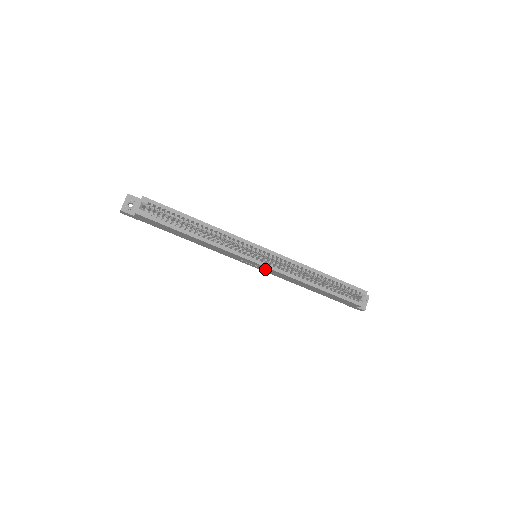
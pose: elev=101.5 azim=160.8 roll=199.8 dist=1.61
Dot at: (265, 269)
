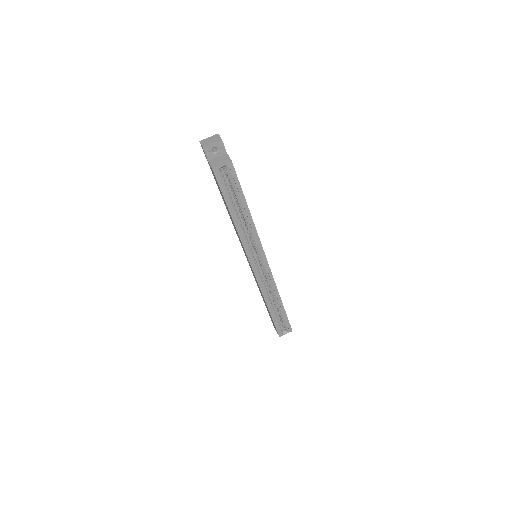
Dot at: occluded
